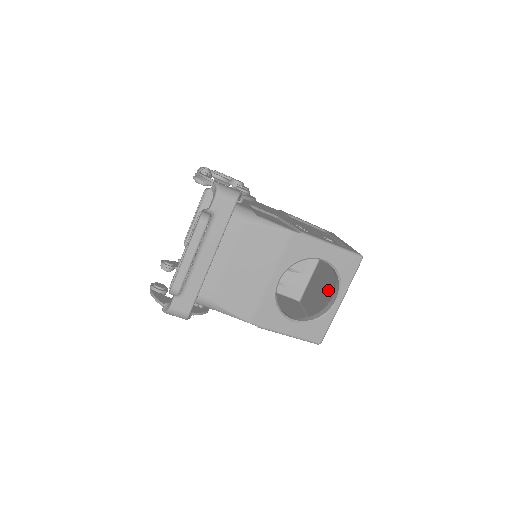
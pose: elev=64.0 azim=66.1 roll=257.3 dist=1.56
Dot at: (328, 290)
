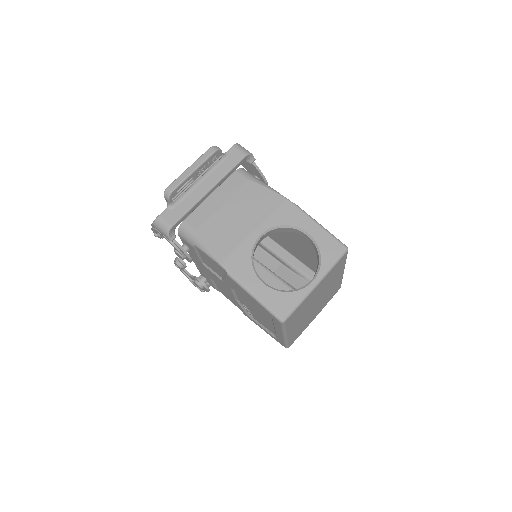
Dot at: occluded
